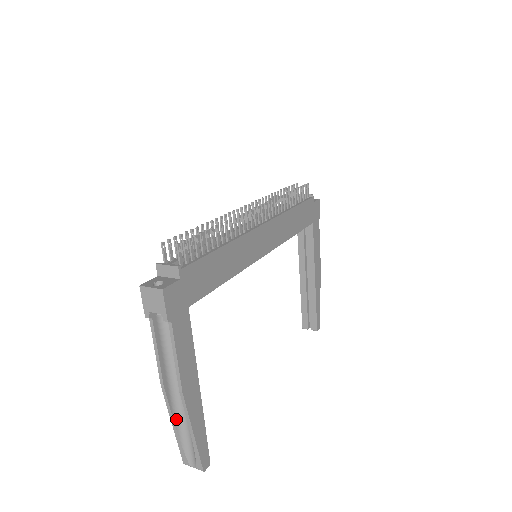
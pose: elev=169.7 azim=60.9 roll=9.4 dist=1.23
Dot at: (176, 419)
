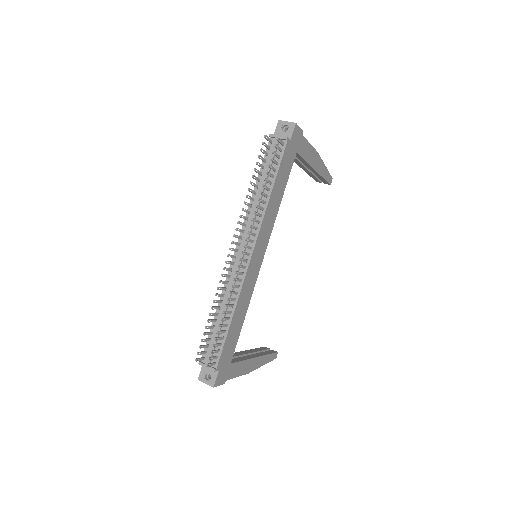
Dot at: occluded
